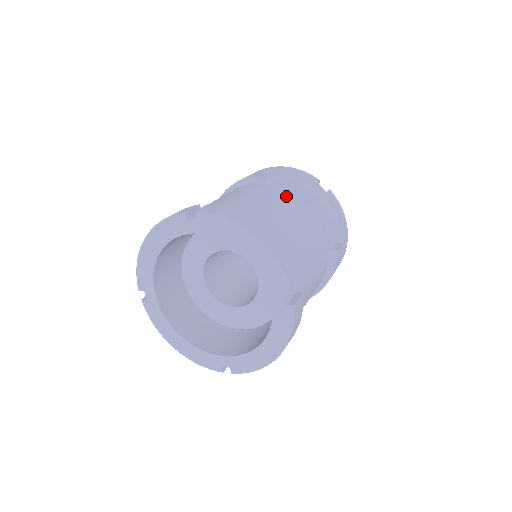
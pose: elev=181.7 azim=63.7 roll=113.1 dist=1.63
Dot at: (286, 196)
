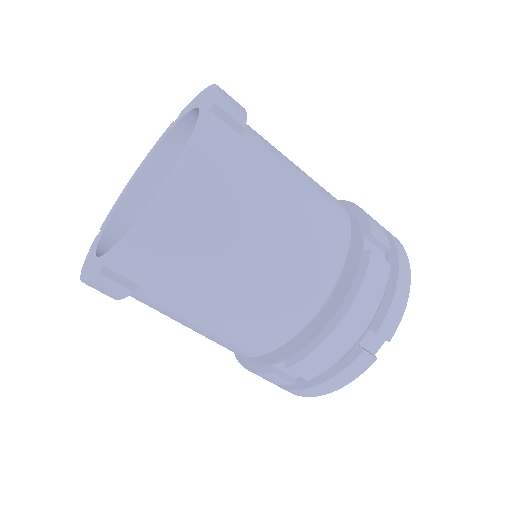
Dot at: occluded
